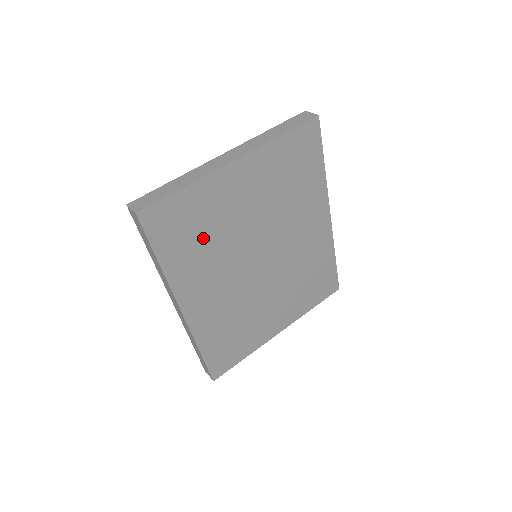
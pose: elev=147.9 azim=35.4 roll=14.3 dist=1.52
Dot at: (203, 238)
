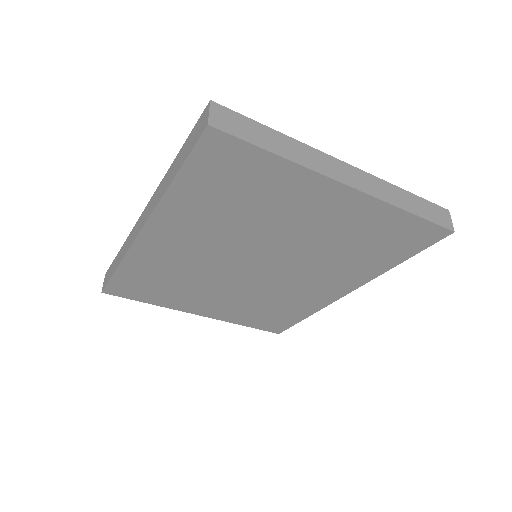
Dot at: (236, 206)
